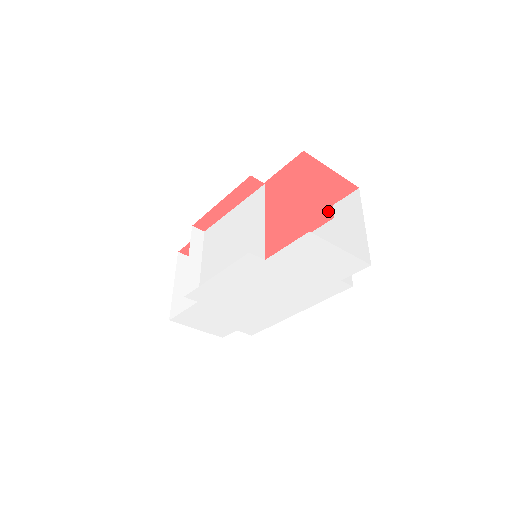
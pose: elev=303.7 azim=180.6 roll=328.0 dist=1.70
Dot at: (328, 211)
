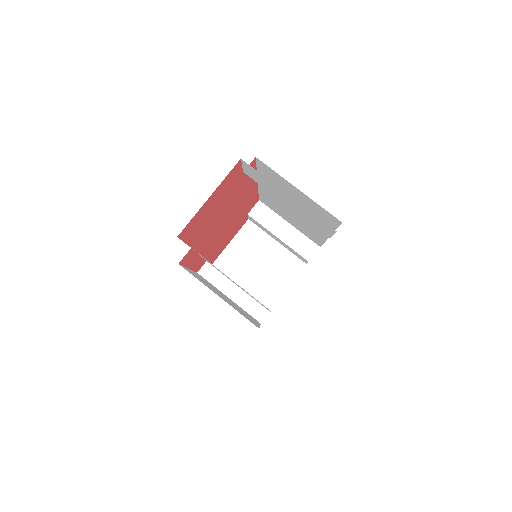
Dot at: occluded
